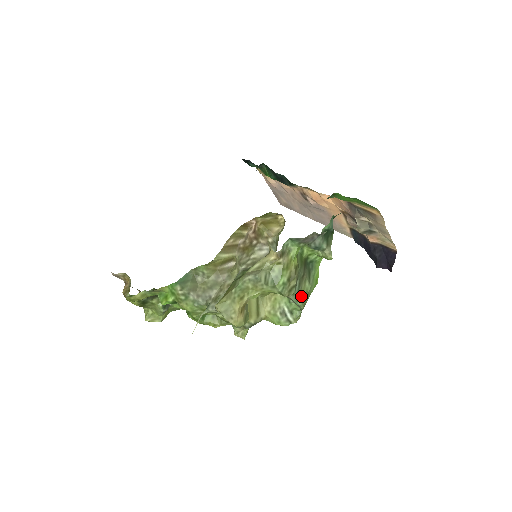
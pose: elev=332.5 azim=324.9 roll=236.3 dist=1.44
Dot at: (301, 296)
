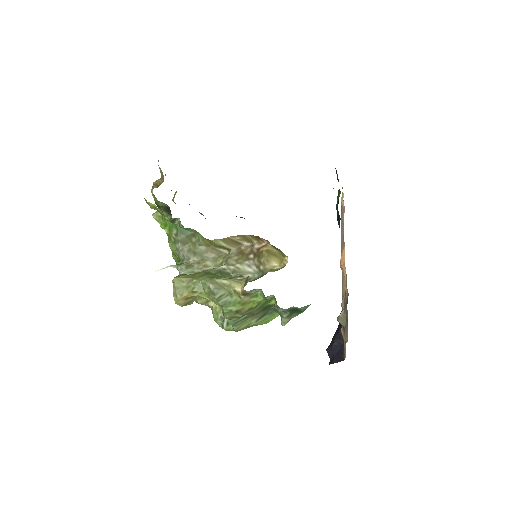
Dot at: (240, 324)
